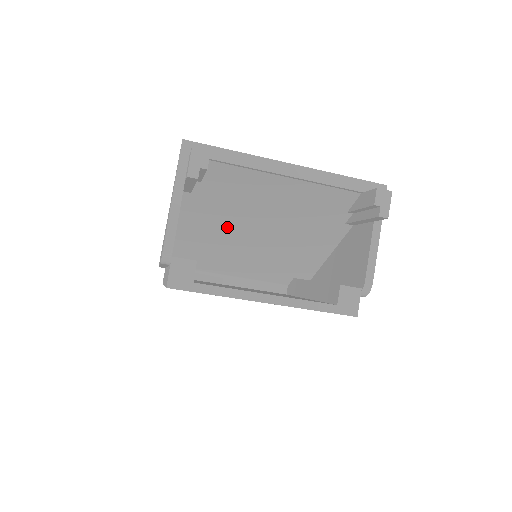
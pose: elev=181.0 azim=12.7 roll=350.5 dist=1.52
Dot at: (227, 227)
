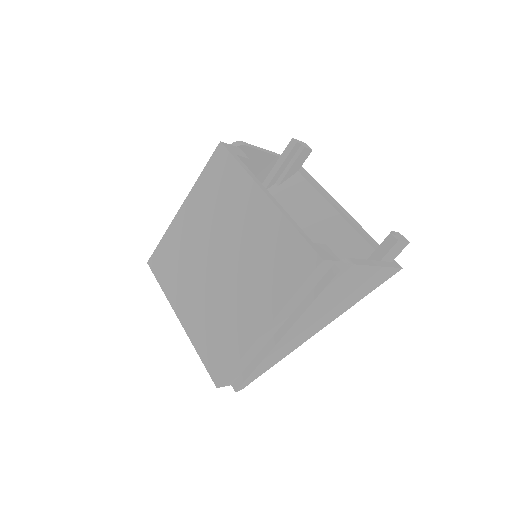
Dot at: occluded
